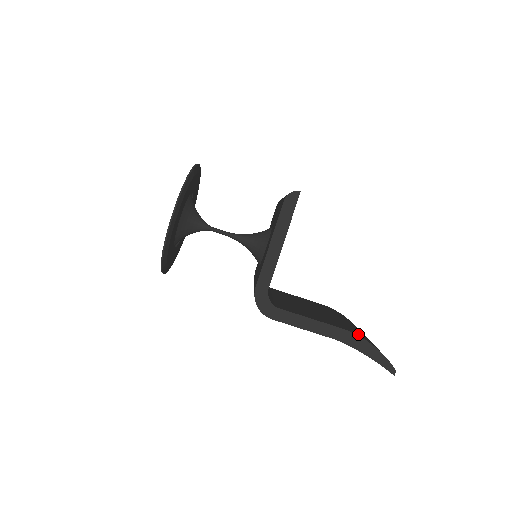
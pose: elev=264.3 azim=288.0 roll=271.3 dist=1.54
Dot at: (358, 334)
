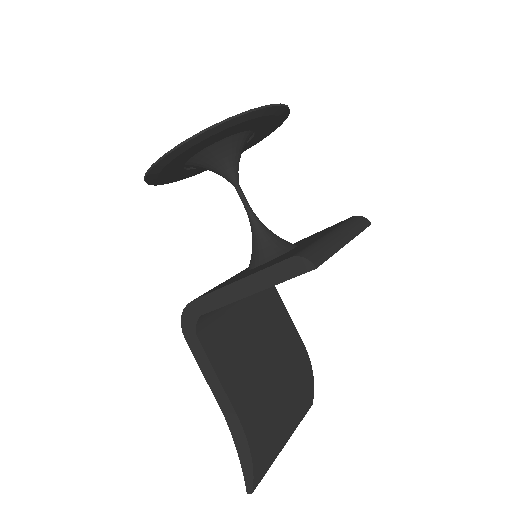
Dot at: (253, 432)
